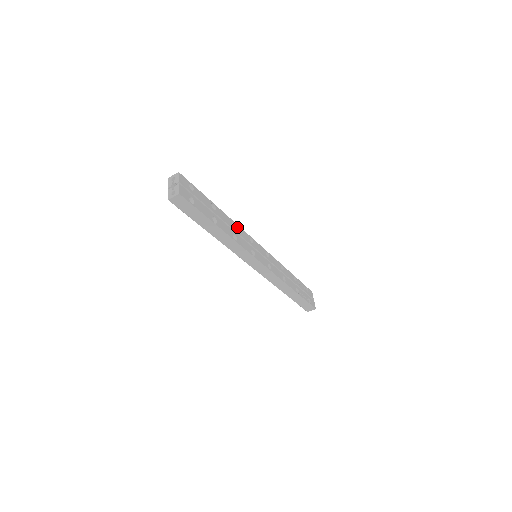
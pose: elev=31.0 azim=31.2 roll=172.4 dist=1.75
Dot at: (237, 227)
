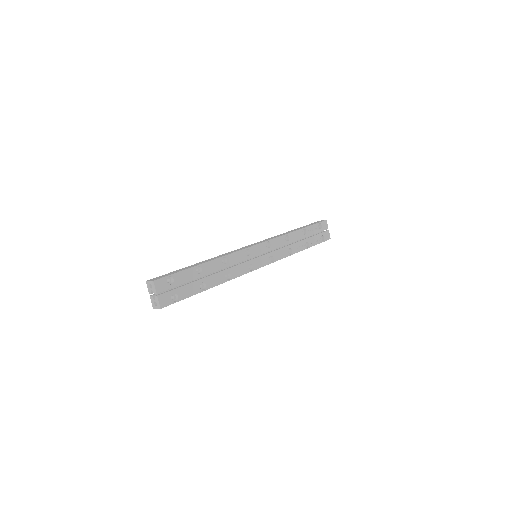
Dot at: (229, 258)
